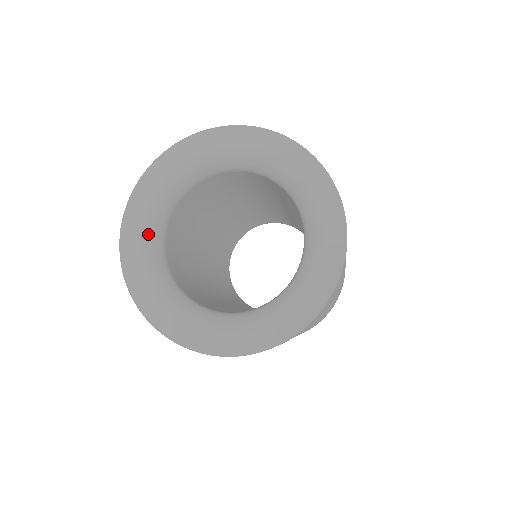
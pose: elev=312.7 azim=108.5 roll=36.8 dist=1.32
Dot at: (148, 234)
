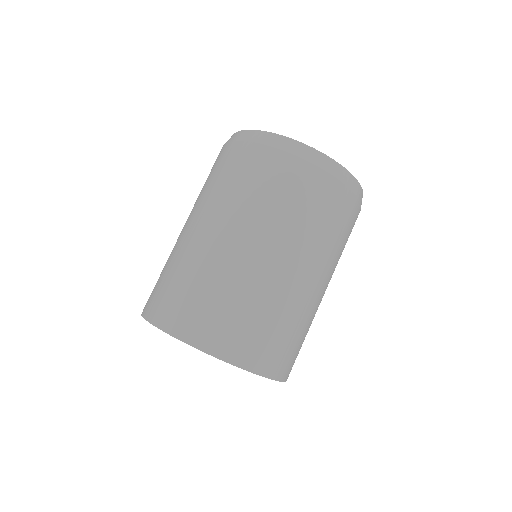
Dot at: occluded
